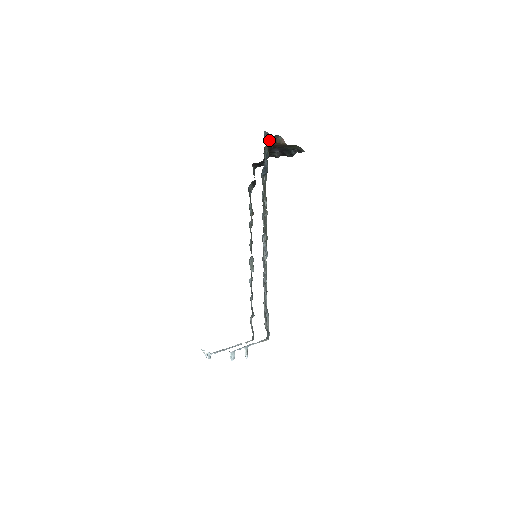
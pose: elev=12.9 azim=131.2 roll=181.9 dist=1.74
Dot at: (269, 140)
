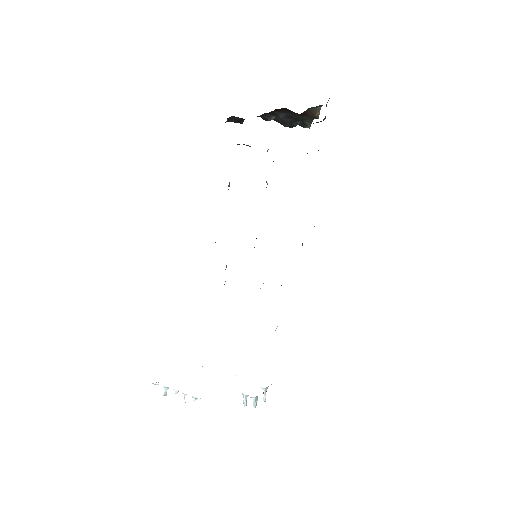
Dot at: occluded
